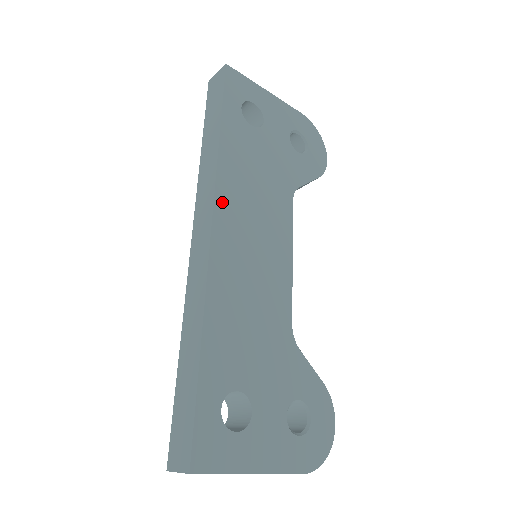
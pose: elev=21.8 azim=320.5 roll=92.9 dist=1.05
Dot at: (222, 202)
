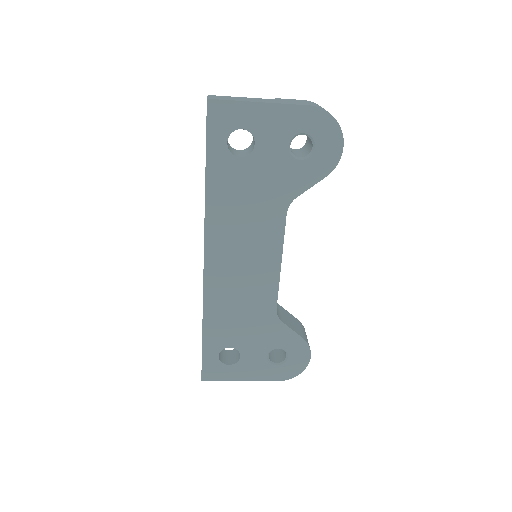
Dot at: (211, 240)
